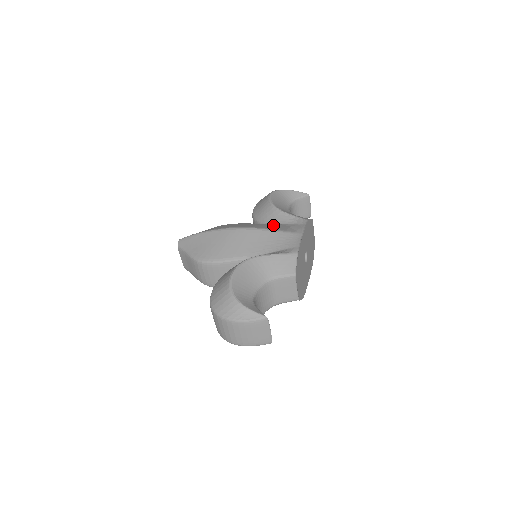
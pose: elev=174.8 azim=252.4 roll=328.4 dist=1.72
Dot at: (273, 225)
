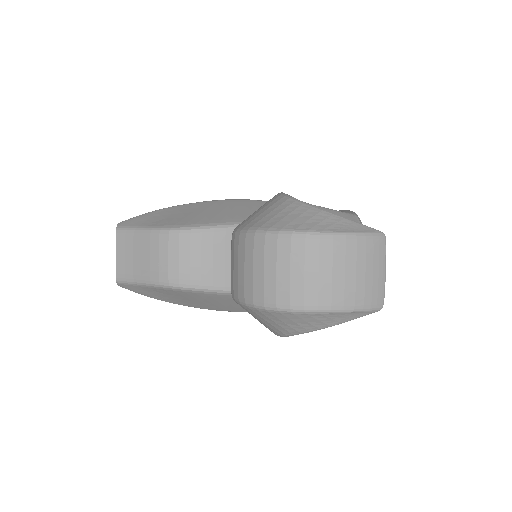
Dot at: occluded
